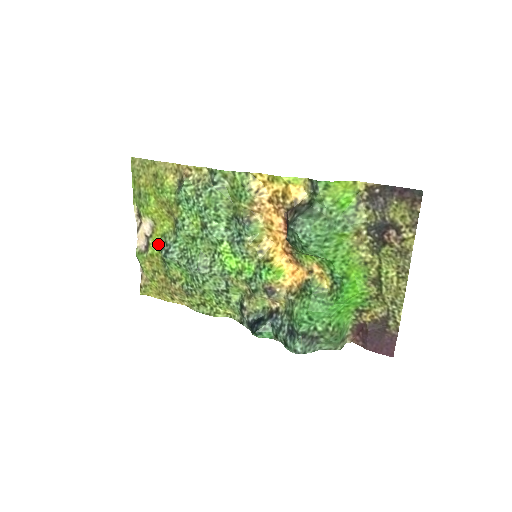
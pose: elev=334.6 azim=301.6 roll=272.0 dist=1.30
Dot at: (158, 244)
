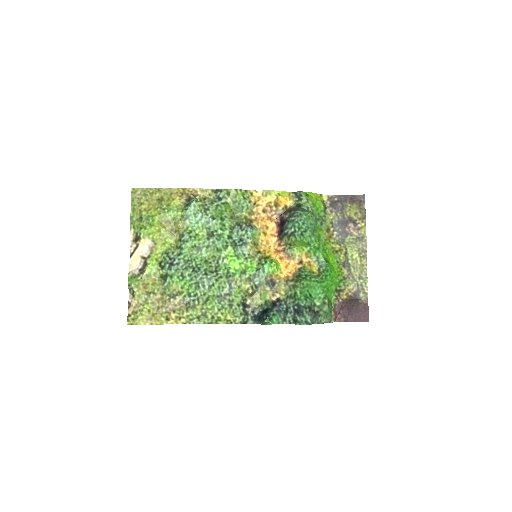
Dot at: (157, 262)
